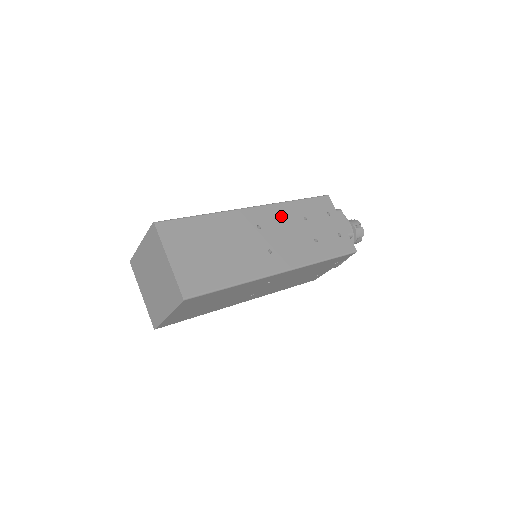
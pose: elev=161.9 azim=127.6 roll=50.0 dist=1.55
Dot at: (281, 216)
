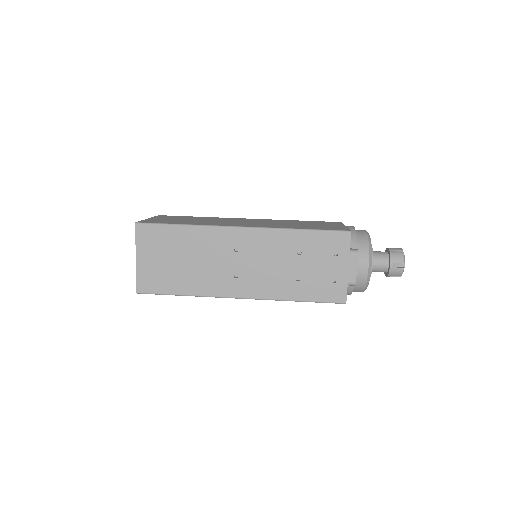
Dot at: (269, 244)
